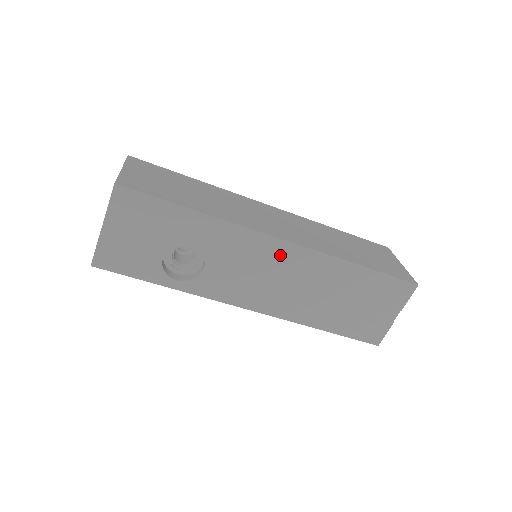
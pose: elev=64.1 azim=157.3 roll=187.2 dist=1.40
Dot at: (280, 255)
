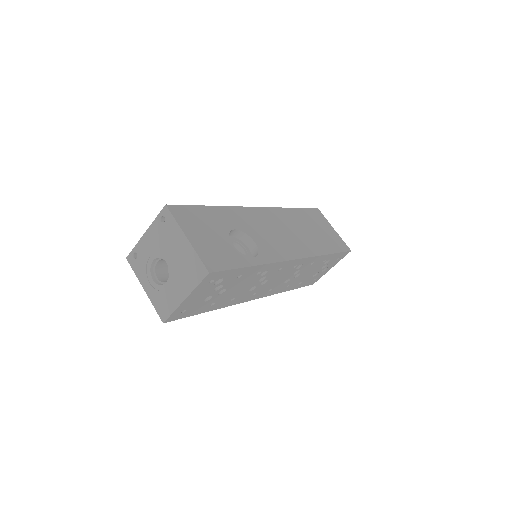
Dot at: (268, 217)
